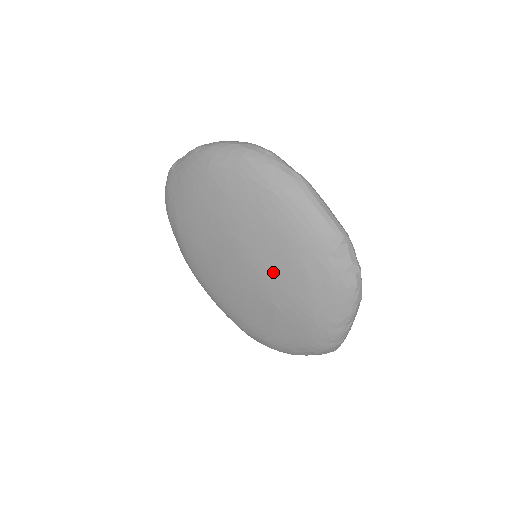
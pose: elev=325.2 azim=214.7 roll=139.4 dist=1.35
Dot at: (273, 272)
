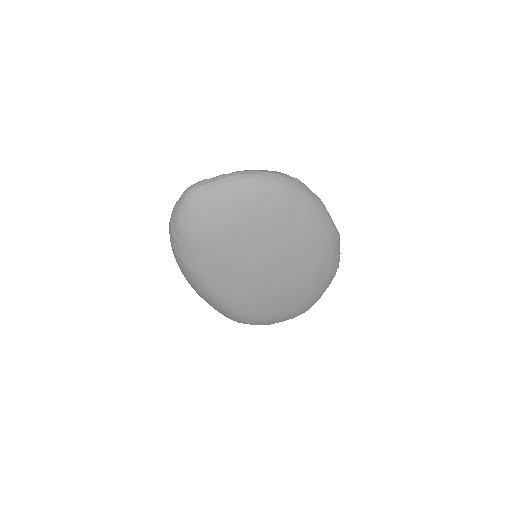
Dot at: (296, 266)
